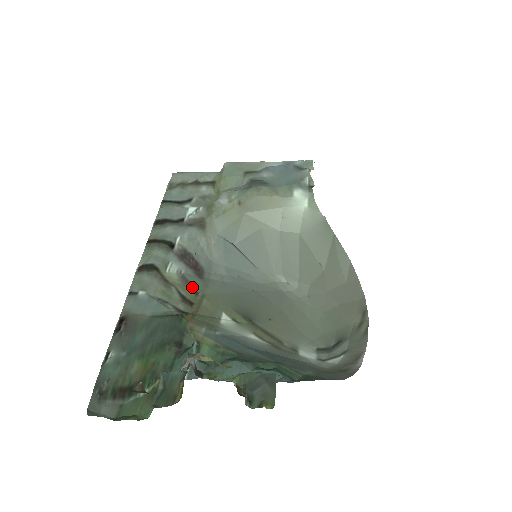
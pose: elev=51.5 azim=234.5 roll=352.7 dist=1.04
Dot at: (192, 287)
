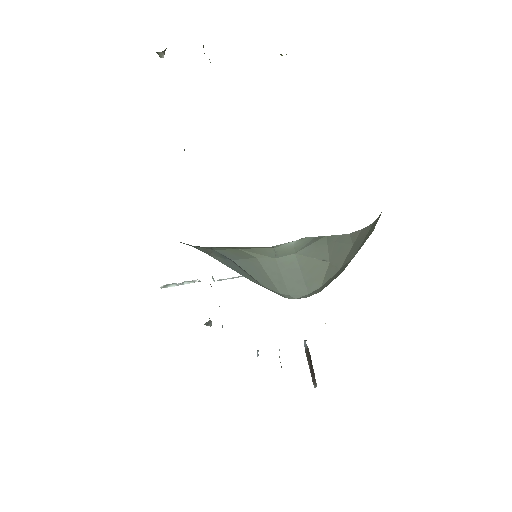
Dot at: occluded
